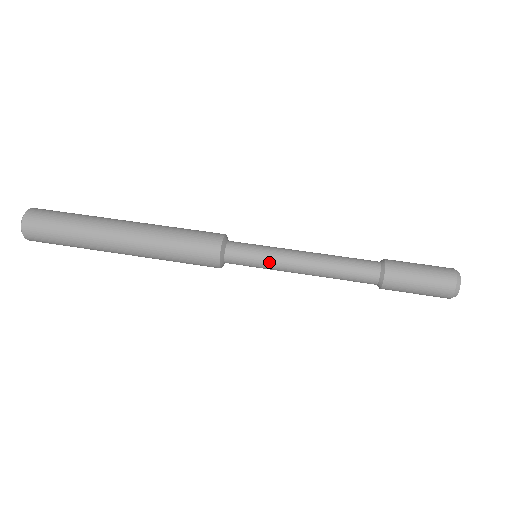
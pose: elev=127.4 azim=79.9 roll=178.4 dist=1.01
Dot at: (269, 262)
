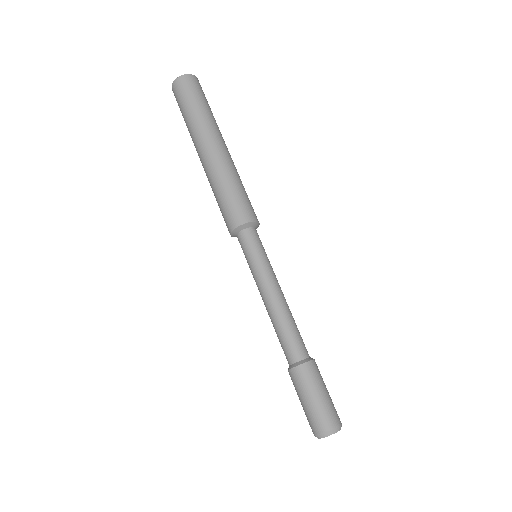
Dot at: (253, 269)
